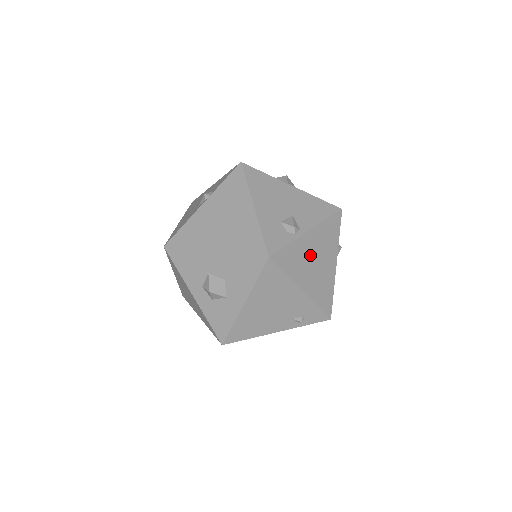
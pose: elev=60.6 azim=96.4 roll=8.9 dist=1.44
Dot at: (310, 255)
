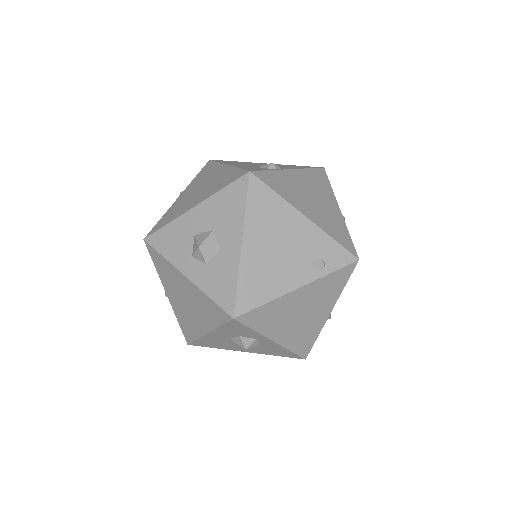
Dot at: (302, 189)
